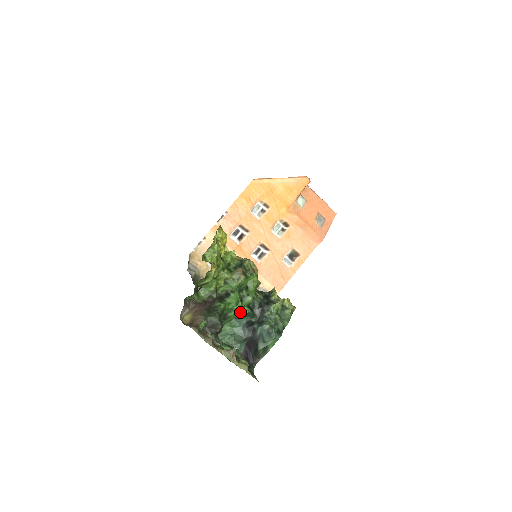
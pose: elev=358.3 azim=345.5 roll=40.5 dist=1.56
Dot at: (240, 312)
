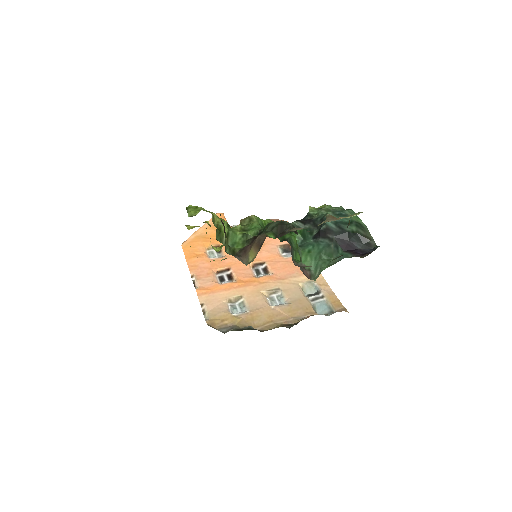
Dot at: occluded
